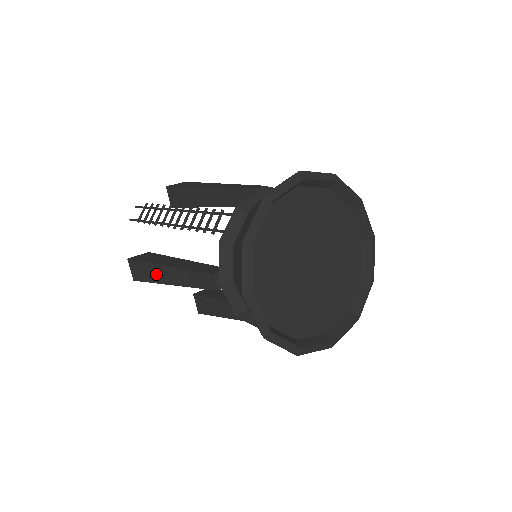
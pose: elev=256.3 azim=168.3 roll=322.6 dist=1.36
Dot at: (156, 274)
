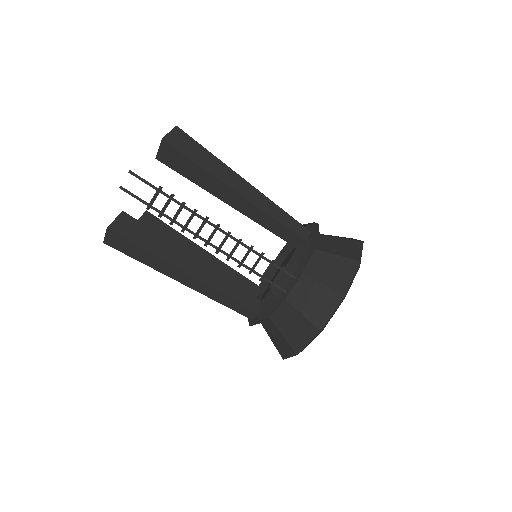
Dot at: (161, 266)
